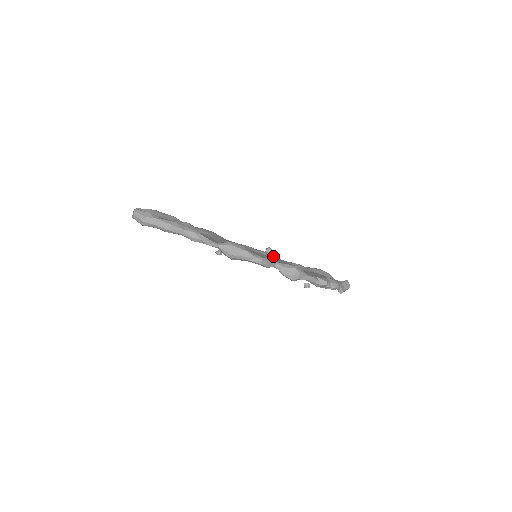
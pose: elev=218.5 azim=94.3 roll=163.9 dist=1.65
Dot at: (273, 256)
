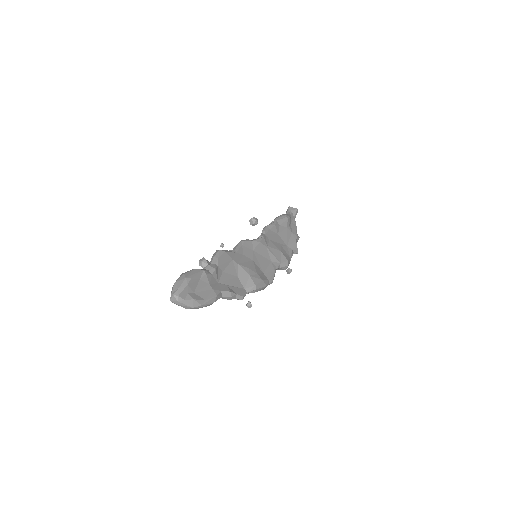
Dot at: (265, 243)
